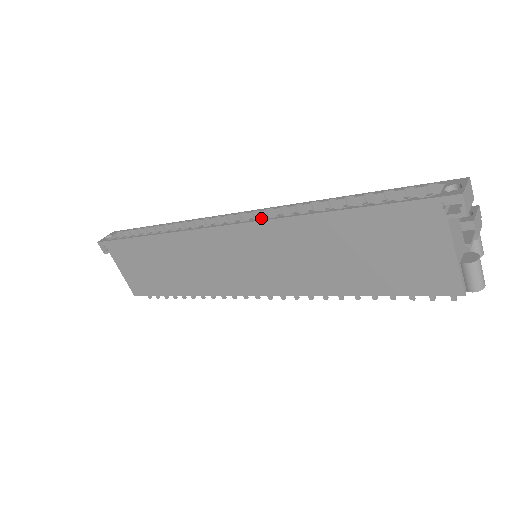
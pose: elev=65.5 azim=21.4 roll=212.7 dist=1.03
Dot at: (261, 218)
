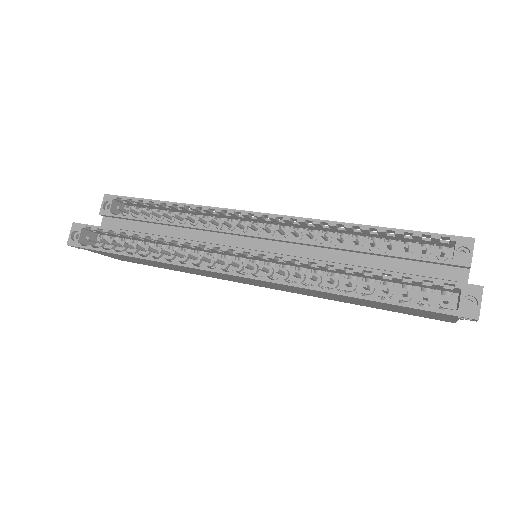
Dot at: (268, 259)
